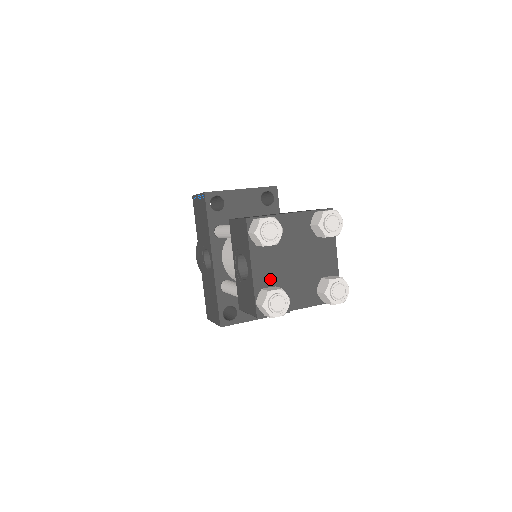
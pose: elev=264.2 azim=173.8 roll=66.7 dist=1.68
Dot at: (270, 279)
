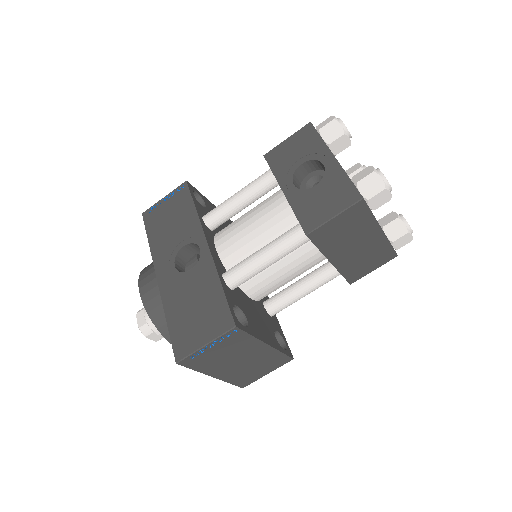
Dot at: occluded
